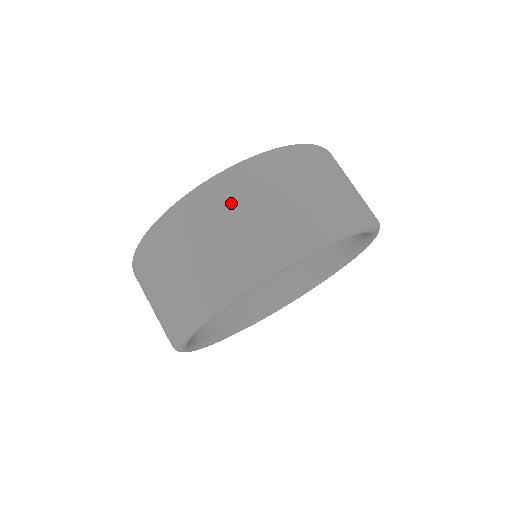
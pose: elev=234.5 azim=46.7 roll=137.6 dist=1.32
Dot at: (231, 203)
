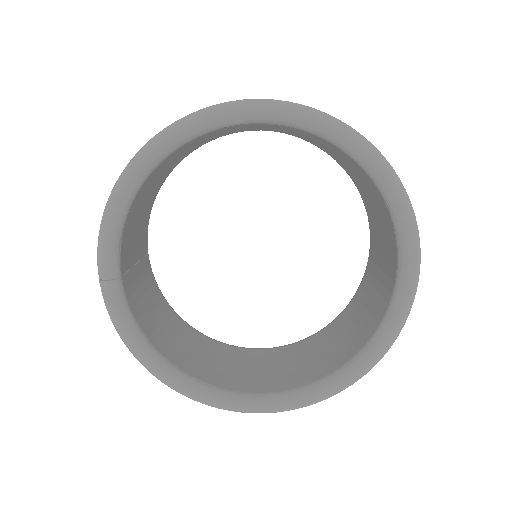
Dot at: occluded
